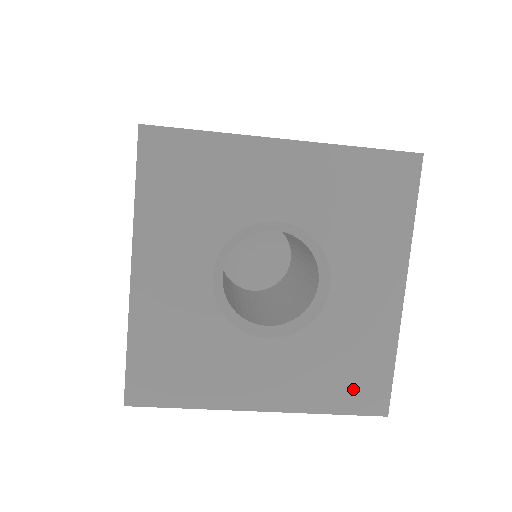
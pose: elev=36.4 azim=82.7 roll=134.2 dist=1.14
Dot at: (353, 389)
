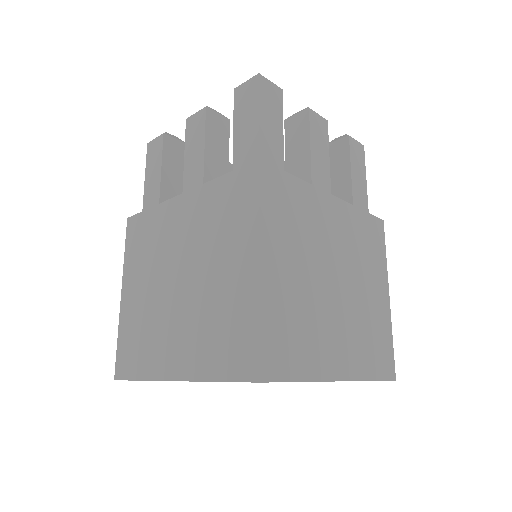
Dot at: occluded
